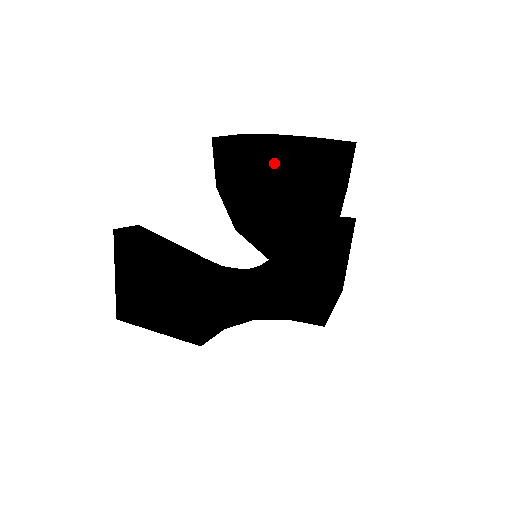
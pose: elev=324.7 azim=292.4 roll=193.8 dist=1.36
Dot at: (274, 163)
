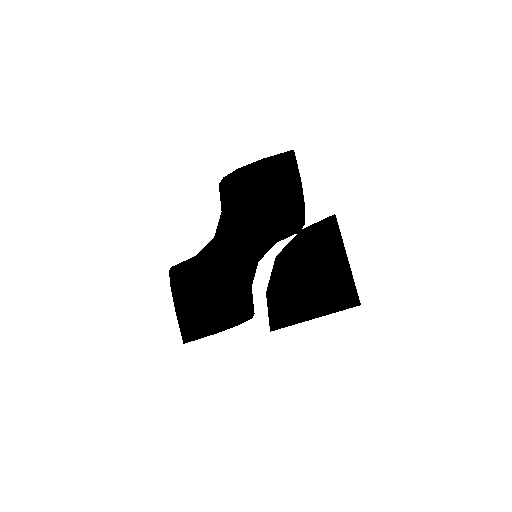
Dot at: occluded
